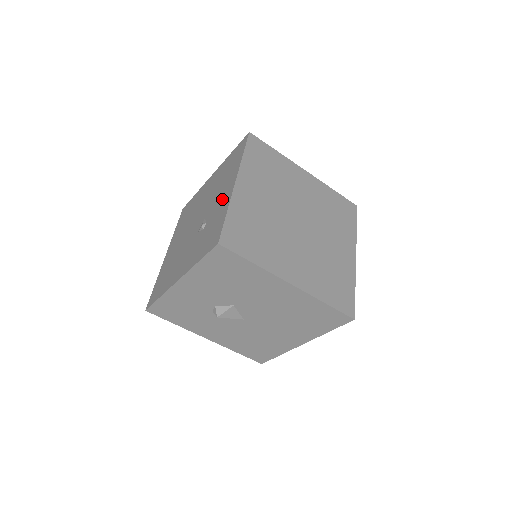
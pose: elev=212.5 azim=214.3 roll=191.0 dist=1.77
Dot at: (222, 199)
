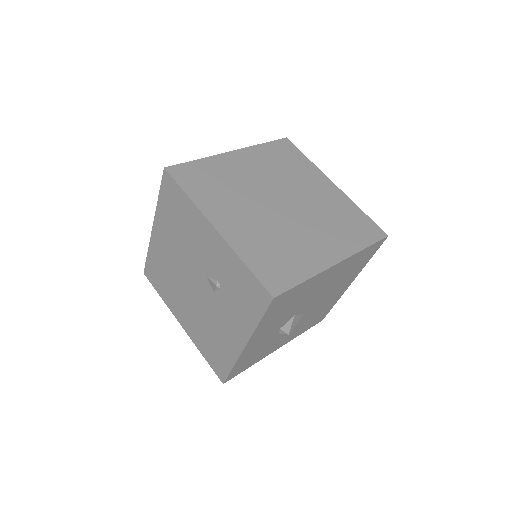
Dot at: (214, 251)
